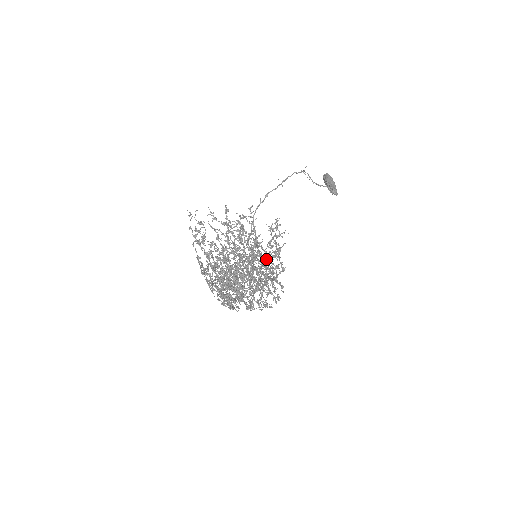
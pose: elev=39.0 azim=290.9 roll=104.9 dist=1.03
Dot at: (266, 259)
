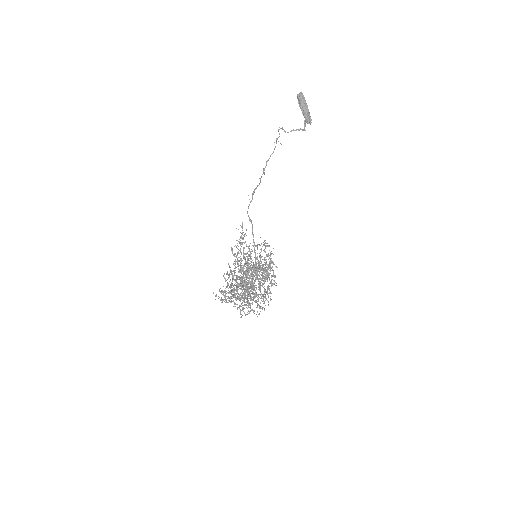
Dot at: (264, 309)
